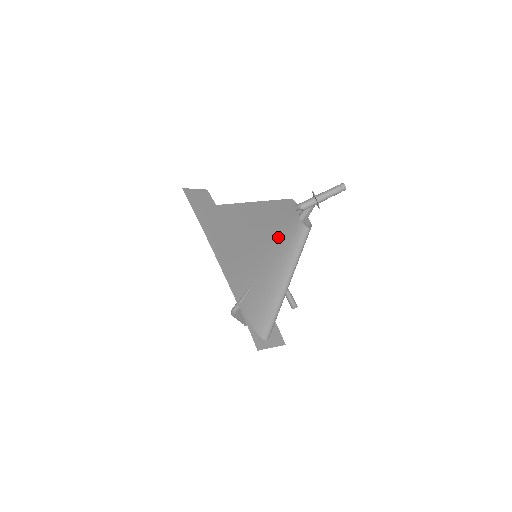
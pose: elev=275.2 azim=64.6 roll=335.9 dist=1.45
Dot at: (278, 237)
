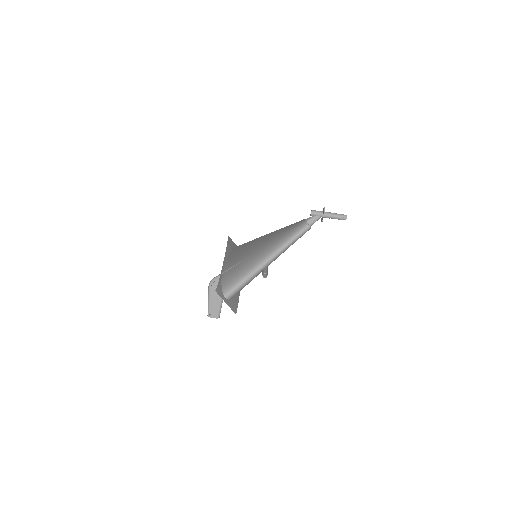
Dot at: (283, 232)
